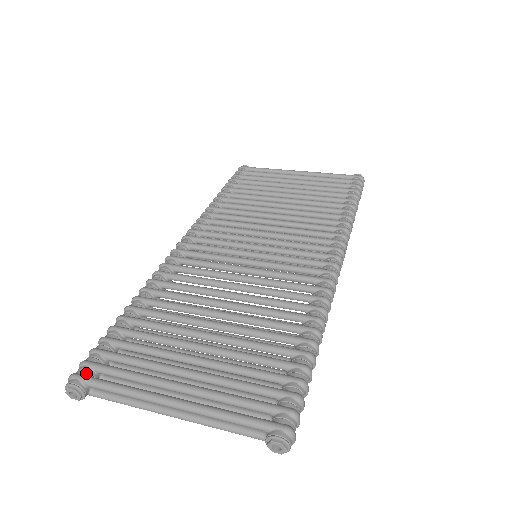
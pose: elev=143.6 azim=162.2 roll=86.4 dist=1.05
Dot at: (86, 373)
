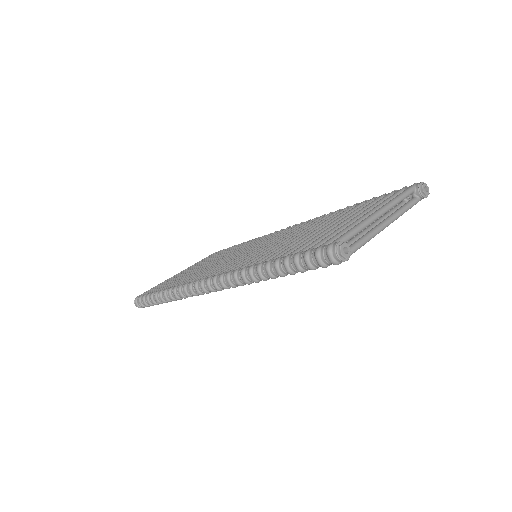
Dot at: occluded
